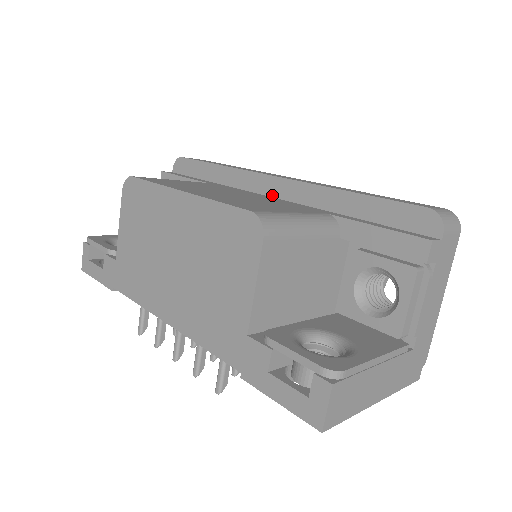
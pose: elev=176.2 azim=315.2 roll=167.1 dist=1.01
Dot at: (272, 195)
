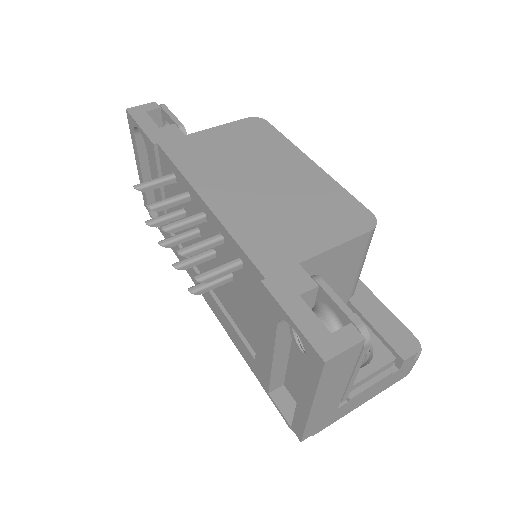
Dot at: occluded
